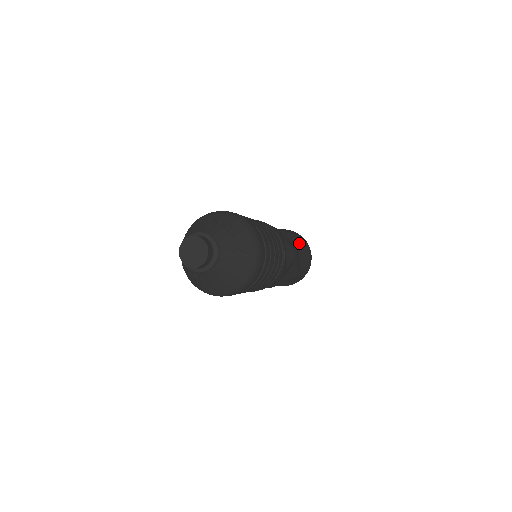
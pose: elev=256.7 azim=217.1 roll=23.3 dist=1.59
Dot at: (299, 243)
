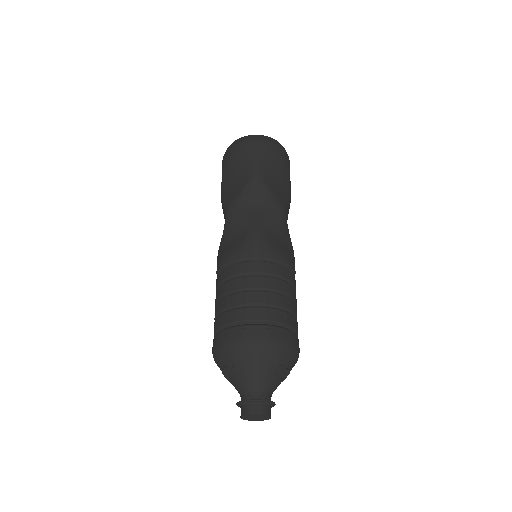
Dot at: occluded
